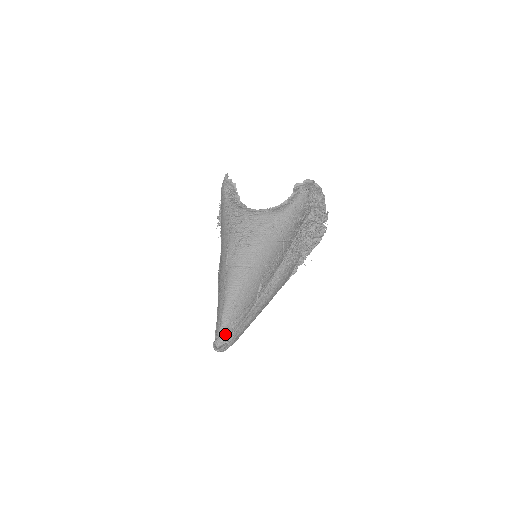
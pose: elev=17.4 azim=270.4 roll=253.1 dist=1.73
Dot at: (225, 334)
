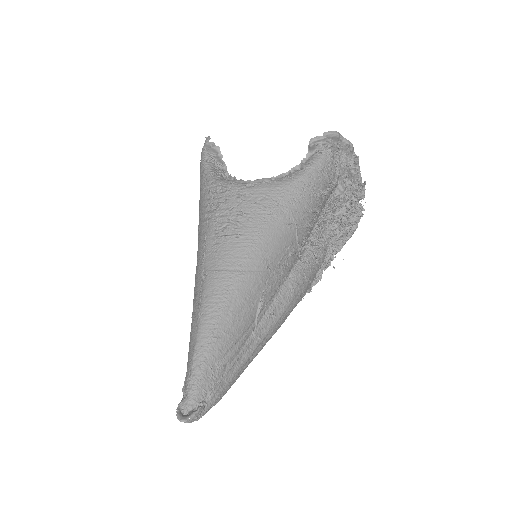
Dot at: (198, 389)
